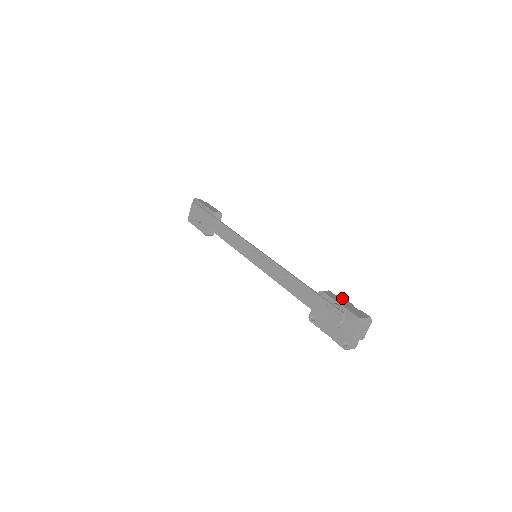
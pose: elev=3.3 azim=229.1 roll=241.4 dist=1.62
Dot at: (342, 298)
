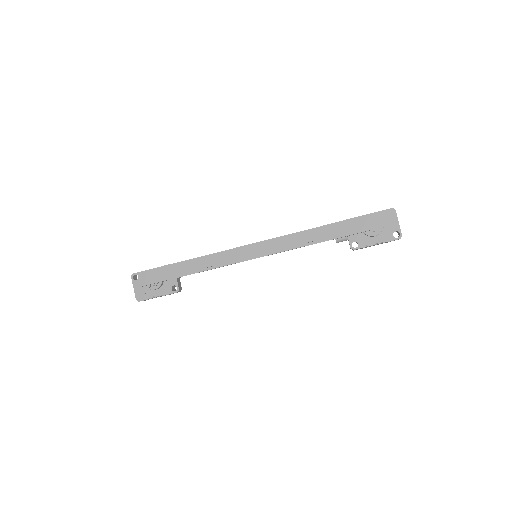
Dot at: occluded
